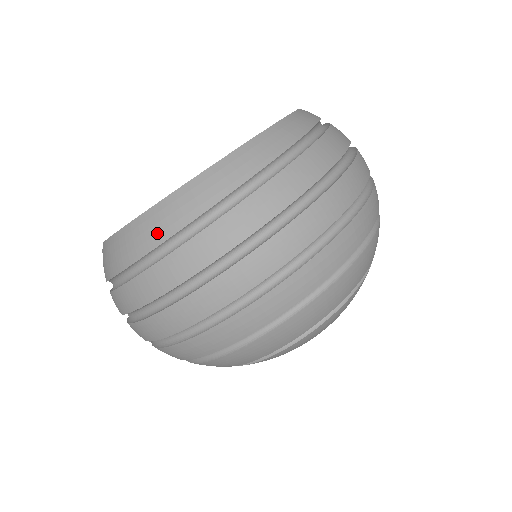
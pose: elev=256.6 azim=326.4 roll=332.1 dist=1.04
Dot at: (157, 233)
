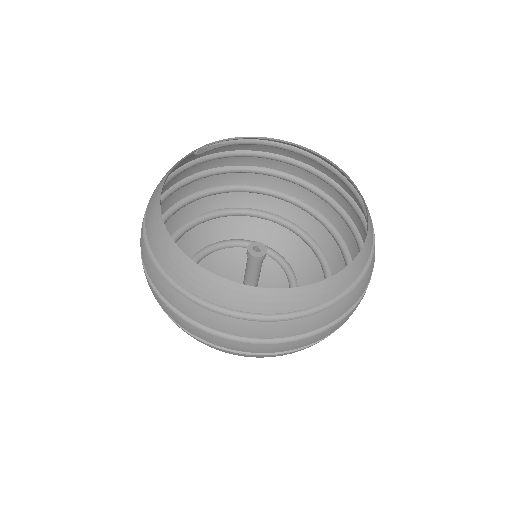
Dot at: (175, 271)
